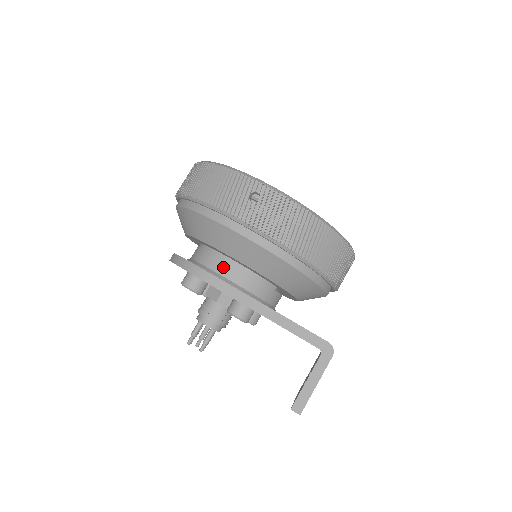
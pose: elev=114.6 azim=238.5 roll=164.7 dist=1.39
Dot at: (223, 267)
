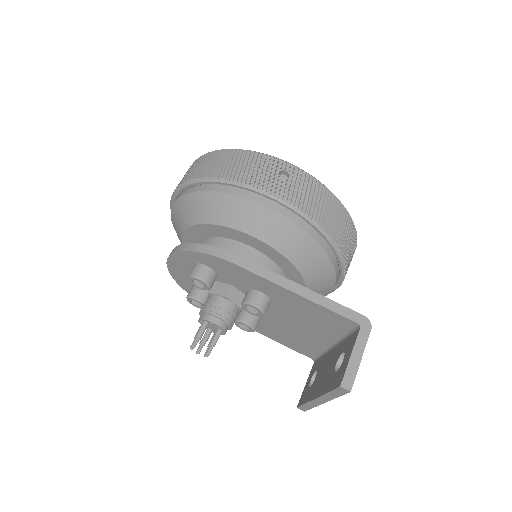
Dot at: (241, 253)
